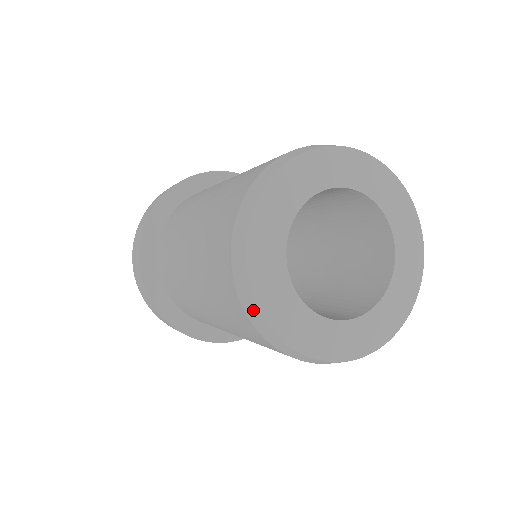
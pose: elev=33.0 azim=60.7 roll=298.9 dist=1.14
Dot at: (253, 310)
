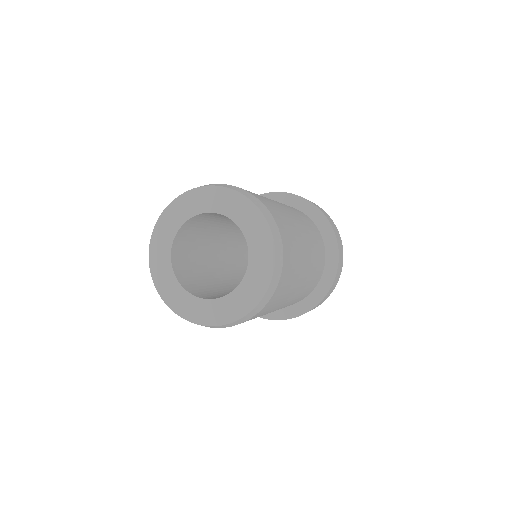
Dot at: (178, 314)
